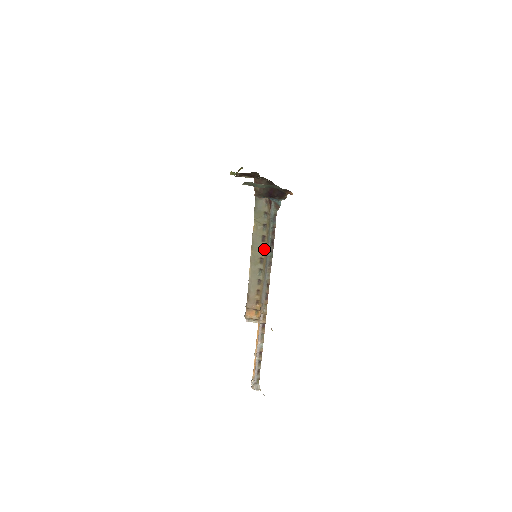
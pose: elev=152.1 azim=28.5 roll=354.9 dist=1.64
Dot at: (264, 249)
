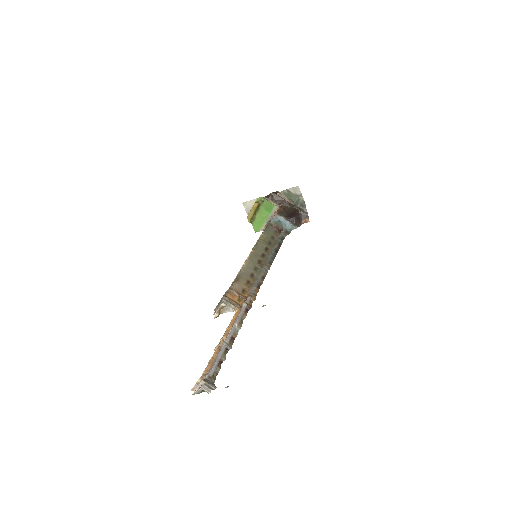
Dot at: (265, 256)
